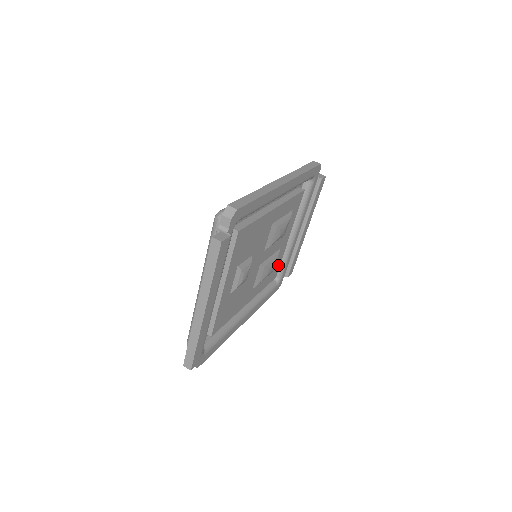
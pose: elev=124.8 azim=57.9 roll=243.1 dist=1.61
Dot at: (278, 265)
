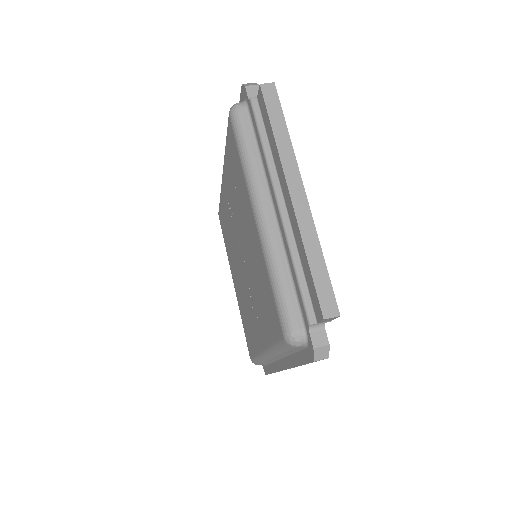
Dot at: occluded
